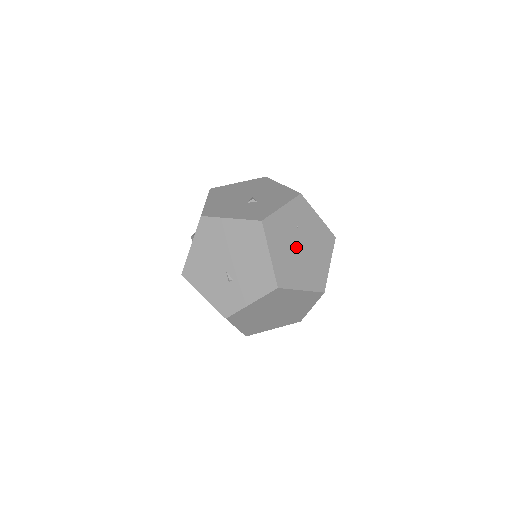
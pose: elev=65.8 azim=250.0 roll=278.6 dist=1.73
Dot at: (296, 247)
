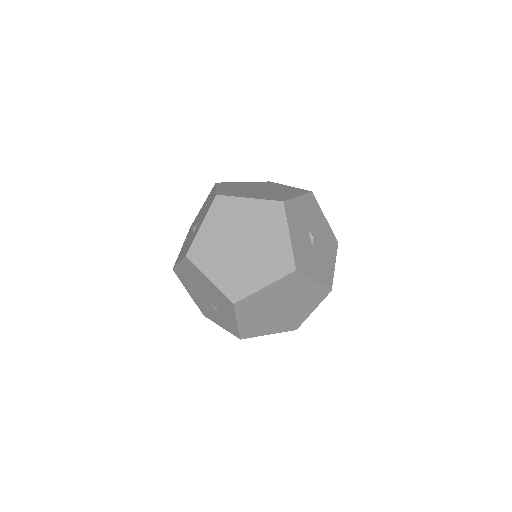
Dot at: (236, 251)
